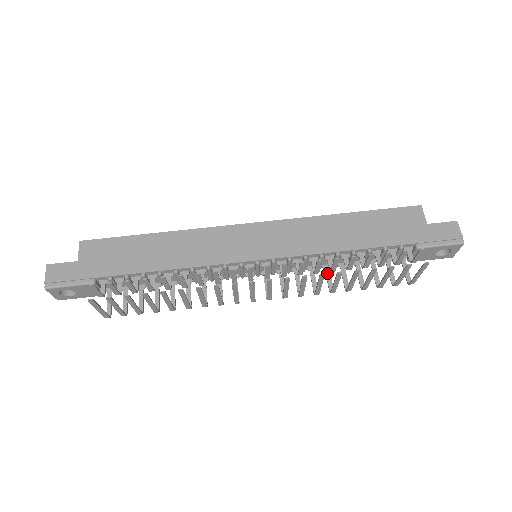
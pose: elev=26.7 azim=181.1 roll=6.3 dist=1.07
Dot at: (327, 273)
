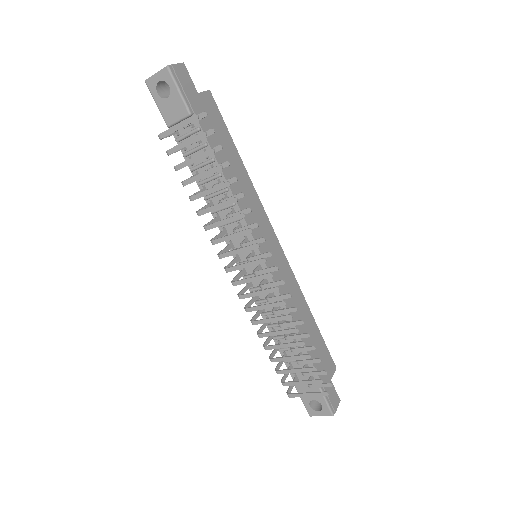
Dot at: (266, 323)
